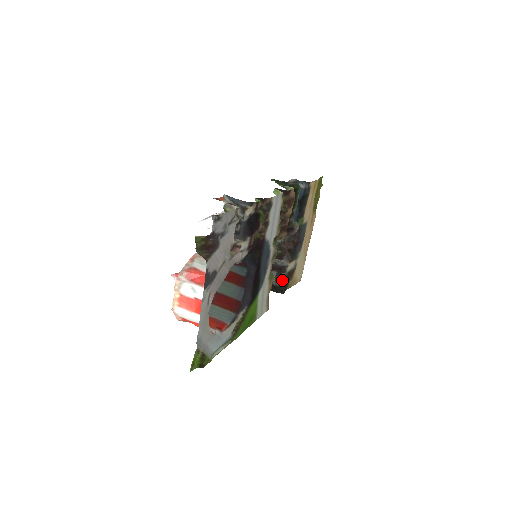
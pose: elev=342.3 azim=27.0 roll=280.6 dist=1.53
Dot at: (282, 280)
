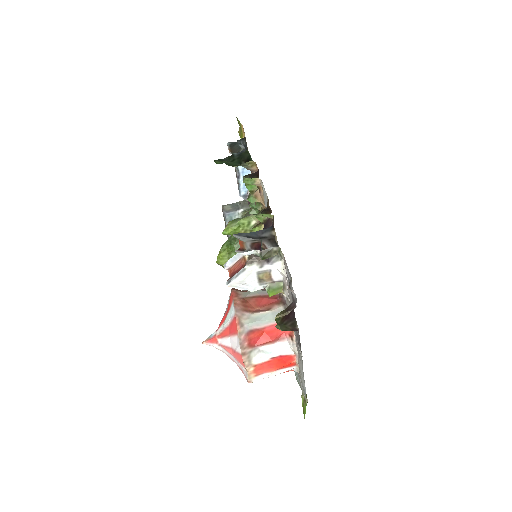
Dot at: occluded
